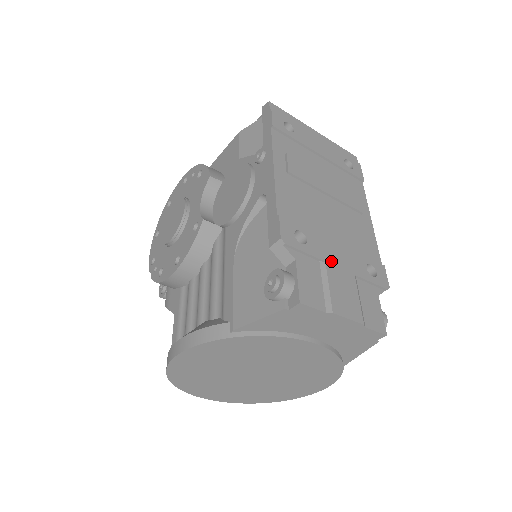
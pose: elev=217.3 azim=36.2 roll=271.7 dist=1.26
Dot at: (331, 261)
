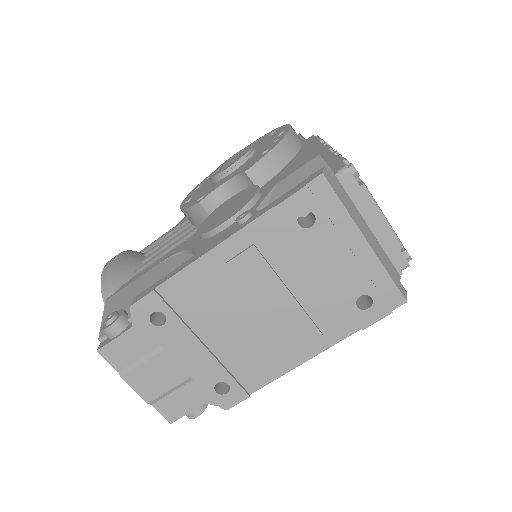
Dot at: (173, 353)
